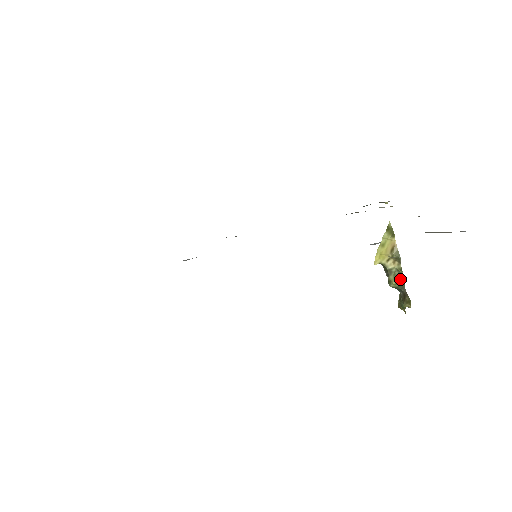
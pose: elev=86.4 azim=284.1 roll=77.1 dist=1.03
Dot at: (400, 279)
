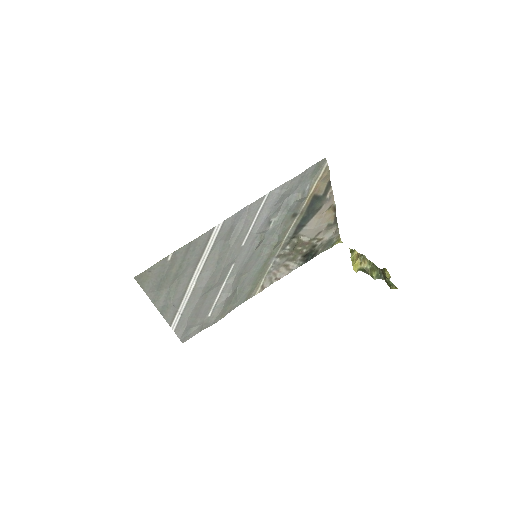
Dot at: (374, 267)
